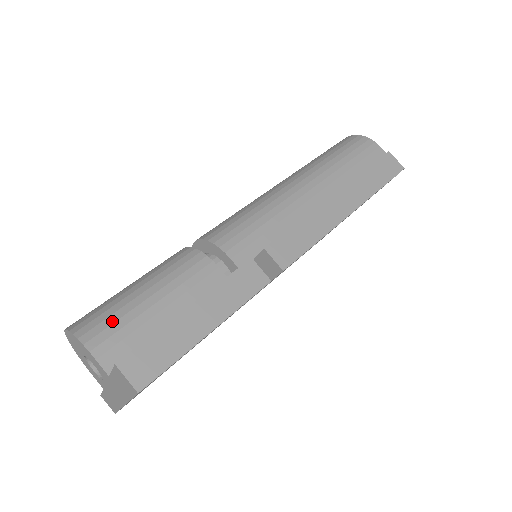
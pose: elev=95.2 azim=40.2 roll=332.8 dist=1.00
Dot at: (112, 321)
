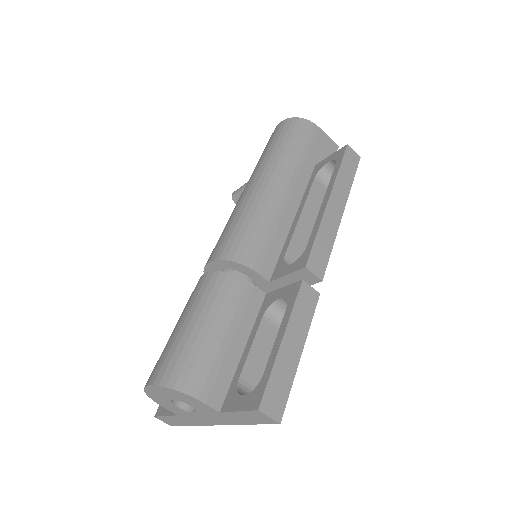
Dot at: (200, 366)
